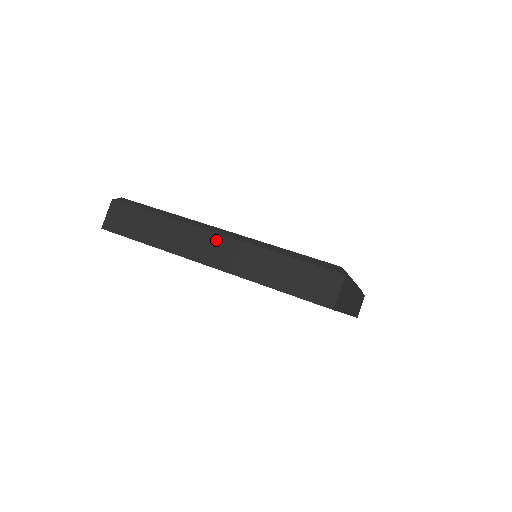
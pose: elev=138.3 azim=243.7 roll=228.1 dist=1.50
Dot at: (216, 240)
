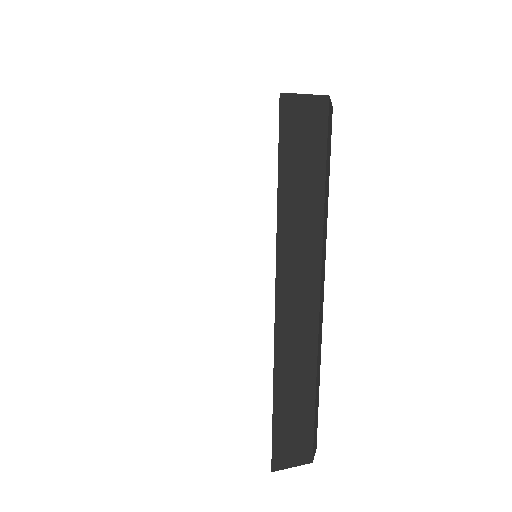
Dot at: occluded
